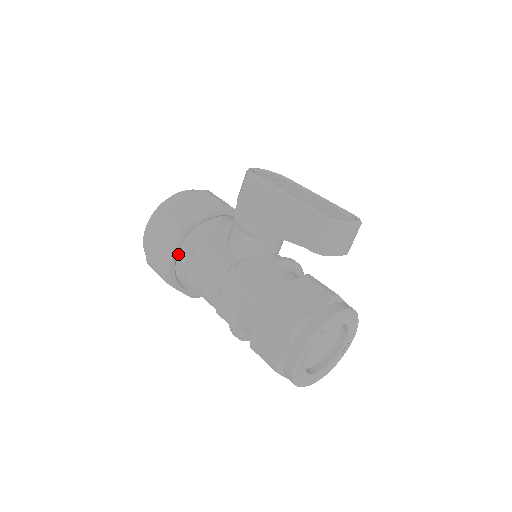
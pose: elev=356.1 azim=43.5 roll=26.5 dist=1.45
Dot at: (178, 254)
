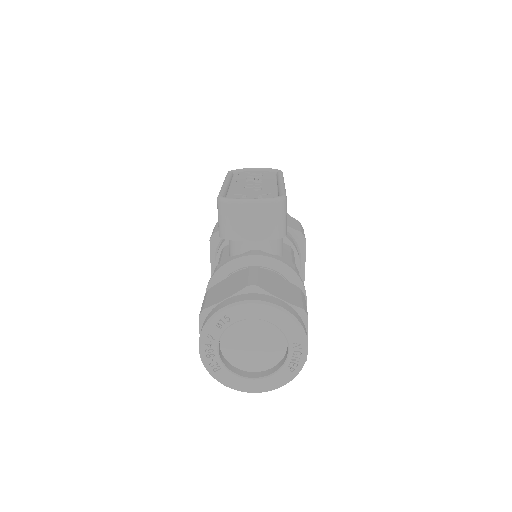
Dot at: occluded
